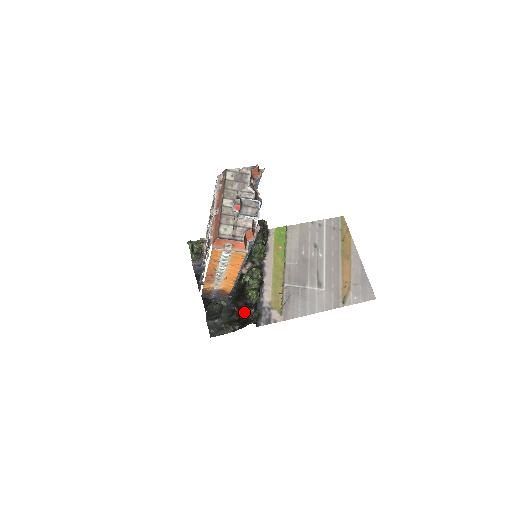
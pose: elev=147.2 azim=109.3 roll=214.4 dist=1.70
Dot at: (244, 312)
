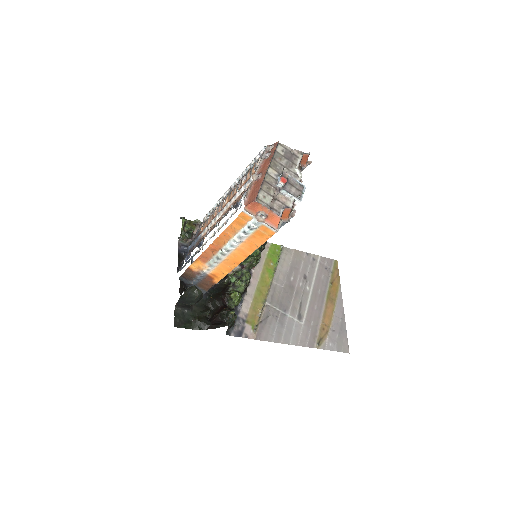
Dot at: (221, 312)
